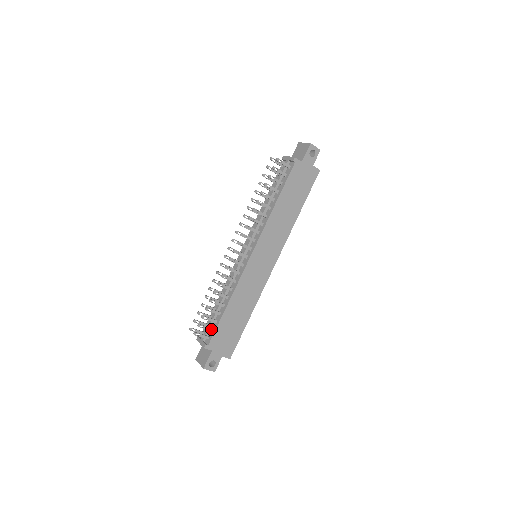
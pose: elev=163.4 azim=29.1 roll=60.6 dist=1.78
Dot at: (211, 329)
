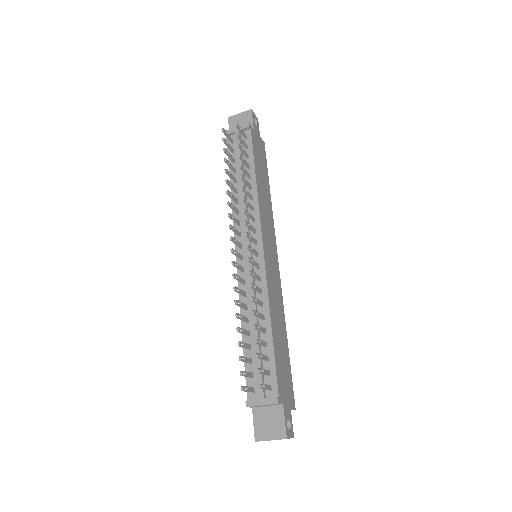
Dot at: (268, 372)
